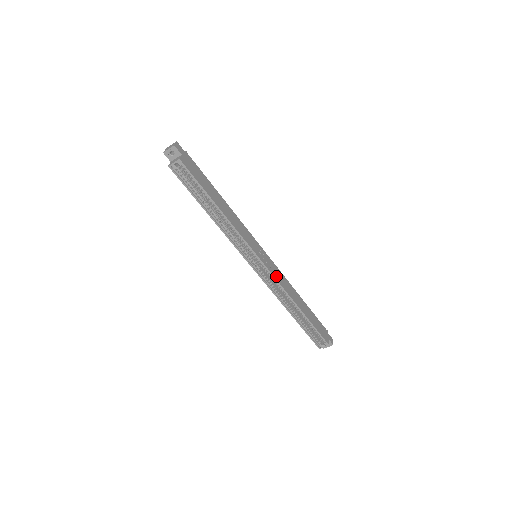
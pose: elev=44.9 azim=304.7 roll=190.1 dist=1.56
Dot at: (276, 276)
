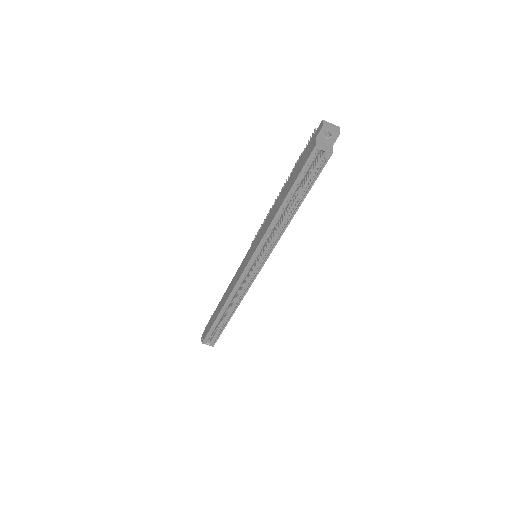
Dot at: occluded
